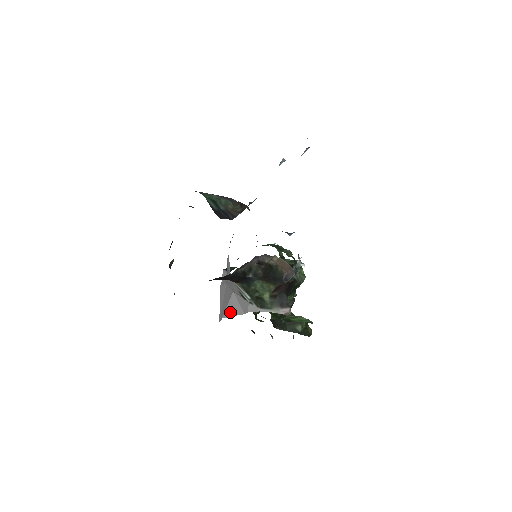
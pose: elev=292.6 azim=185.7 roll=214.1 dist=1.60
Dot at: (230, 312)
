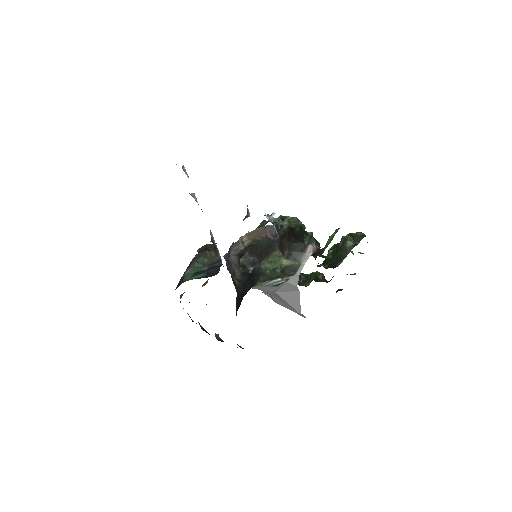
Dot at: (295, 304)
